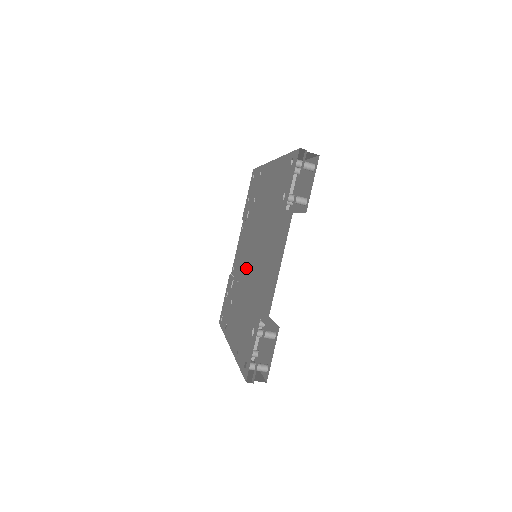
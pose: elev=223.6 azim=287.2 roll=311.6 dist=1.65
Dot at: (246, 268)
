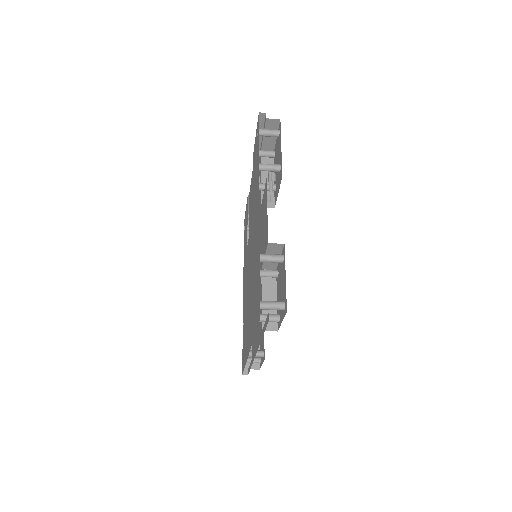
Dot at: (248, 260)
